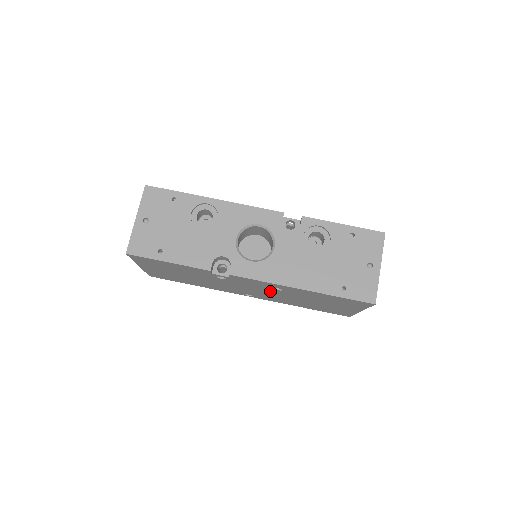
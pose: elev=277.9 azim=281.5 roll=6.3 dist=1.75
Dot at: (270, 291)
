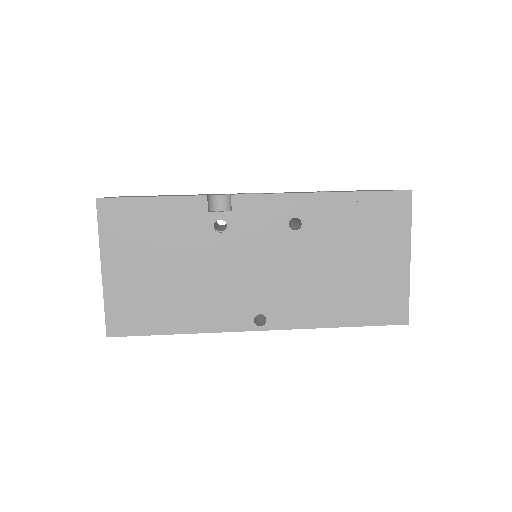
Dot at: (287, 251)
